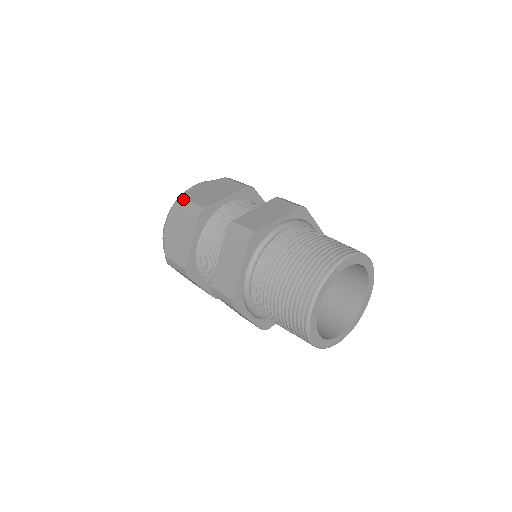
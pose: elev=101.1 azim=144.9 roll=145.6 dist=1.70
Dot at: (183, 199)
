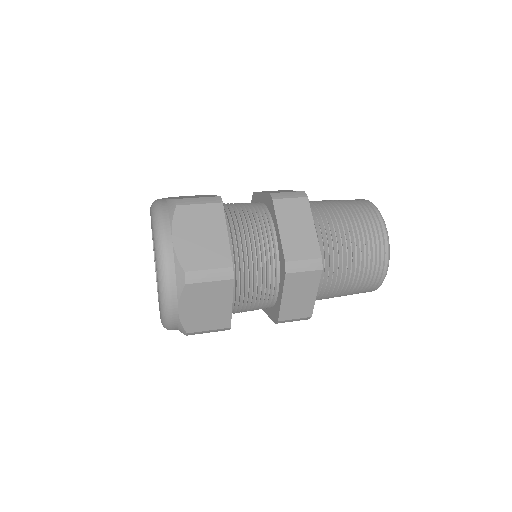
Dot at: (179, 199)
